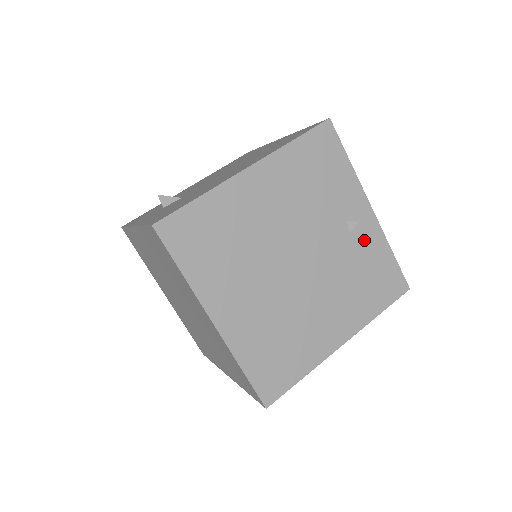
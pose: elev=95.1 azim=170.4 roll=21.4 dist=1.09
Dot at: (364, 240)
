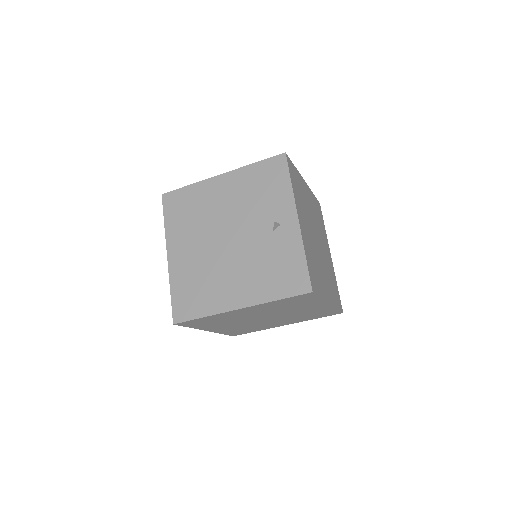
Dot at: (283, 239)
